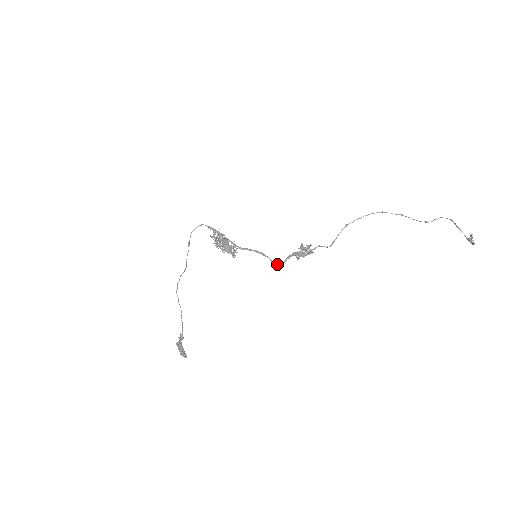
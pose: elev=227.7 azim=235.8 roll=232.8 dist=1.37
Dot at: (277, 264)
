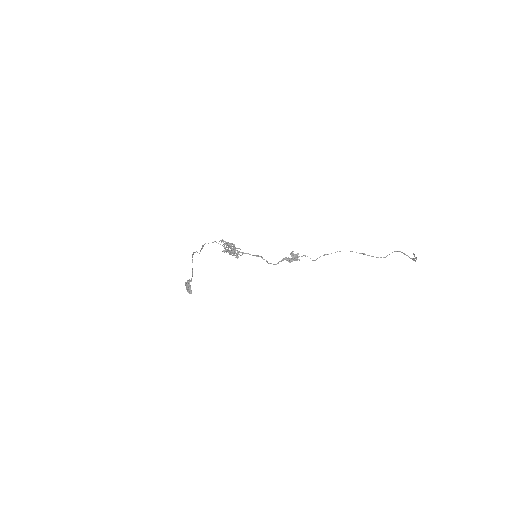
Dot at: occluded
